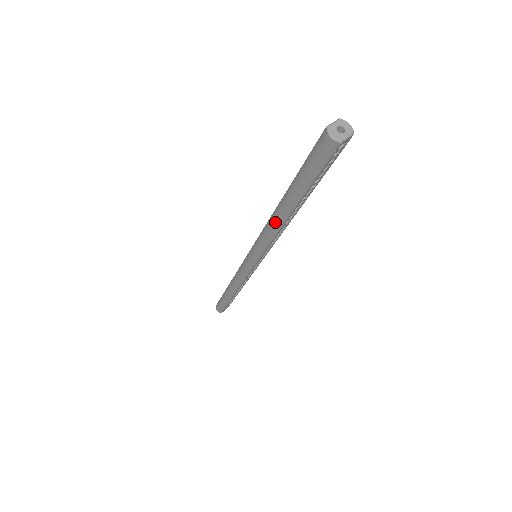
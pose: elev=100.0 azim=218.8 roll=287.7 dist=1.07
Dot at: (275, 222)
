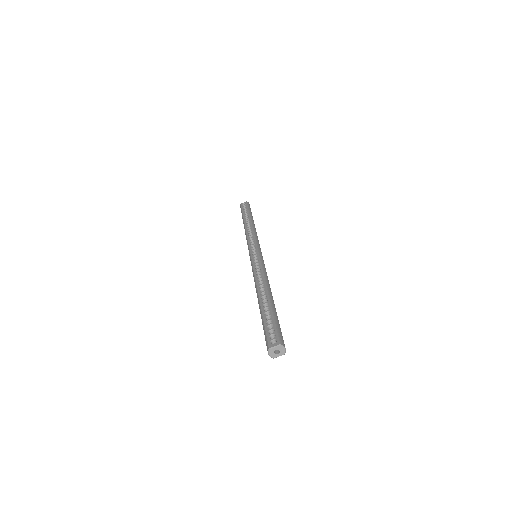
Dot at: occluded
